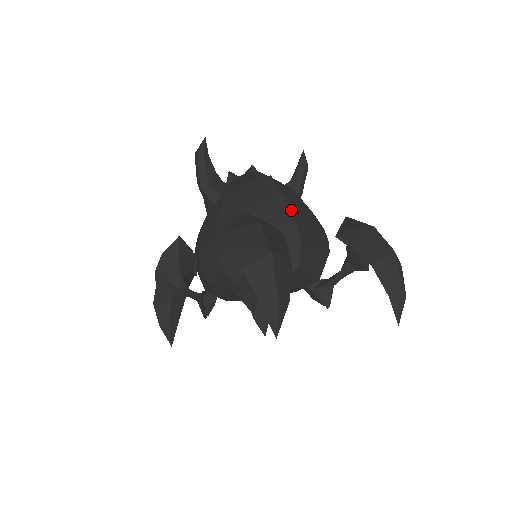
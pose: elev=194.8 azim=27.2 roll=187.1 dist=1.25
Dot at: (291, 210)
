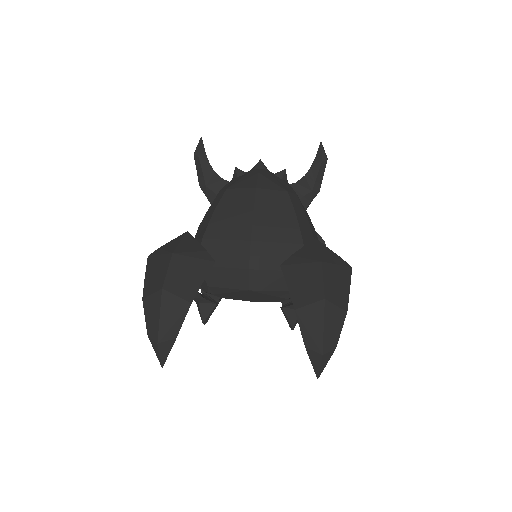
Dot at: (252, 227)
